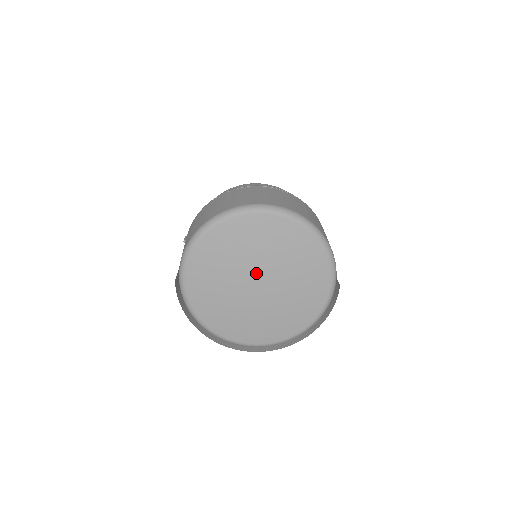
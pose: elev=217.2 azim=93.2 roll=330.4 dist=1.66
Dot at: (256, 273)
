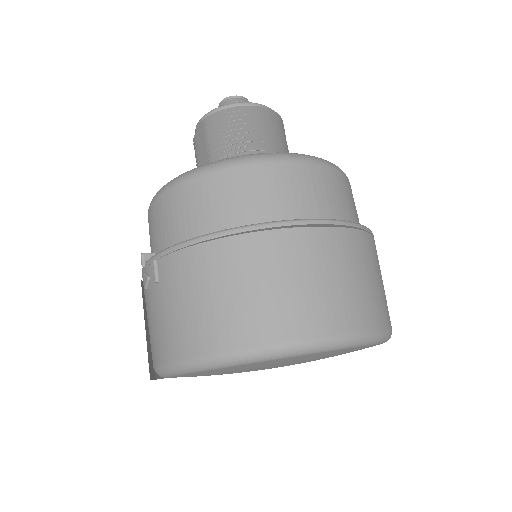
Dot at: occluded
